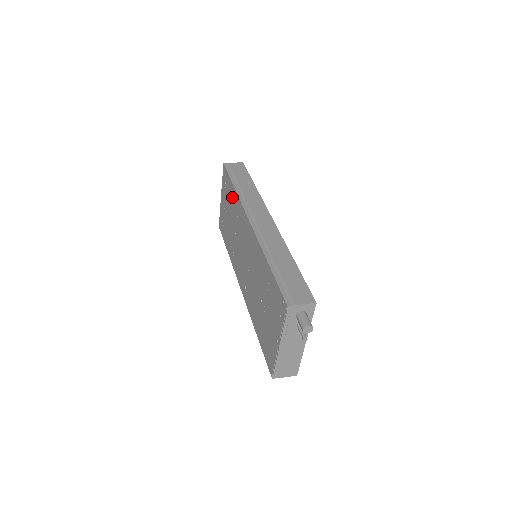
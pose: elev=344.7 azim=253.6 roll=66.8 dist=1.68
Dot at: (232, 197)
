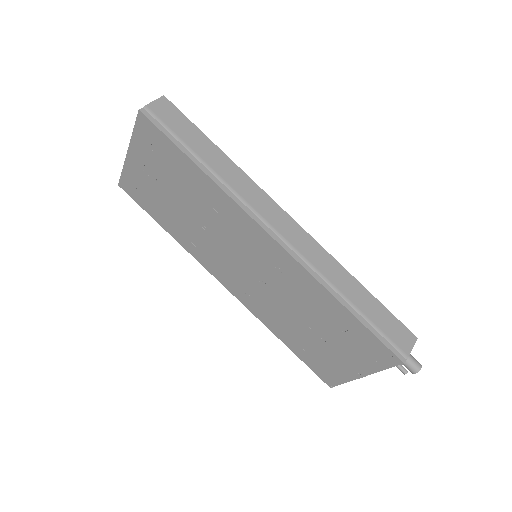
Dot at: (191, 178)
